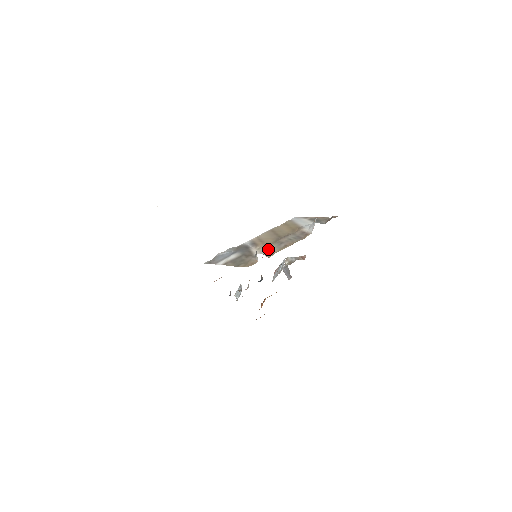
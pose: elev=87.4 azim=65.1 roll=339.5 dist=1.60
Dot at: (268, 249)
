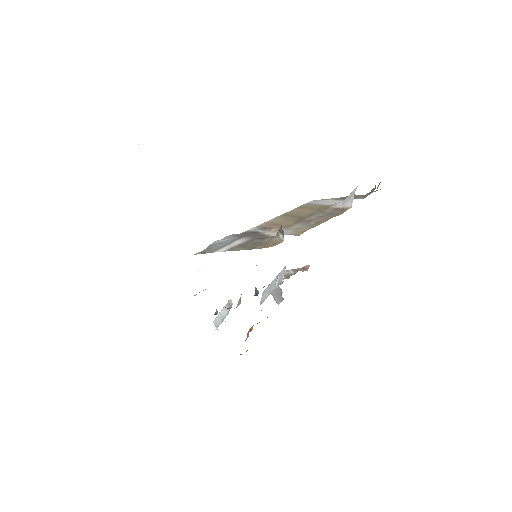
Dot at: (292, 228)
